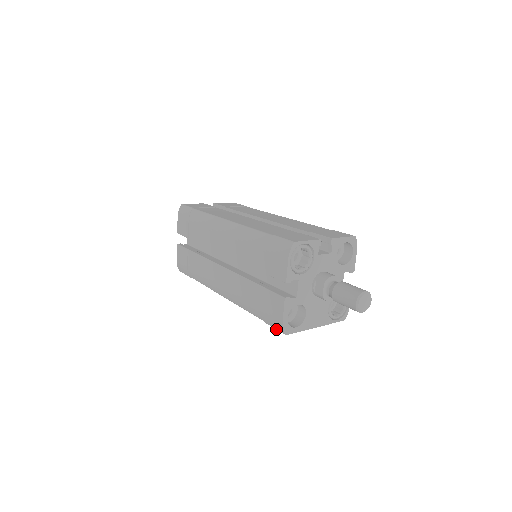
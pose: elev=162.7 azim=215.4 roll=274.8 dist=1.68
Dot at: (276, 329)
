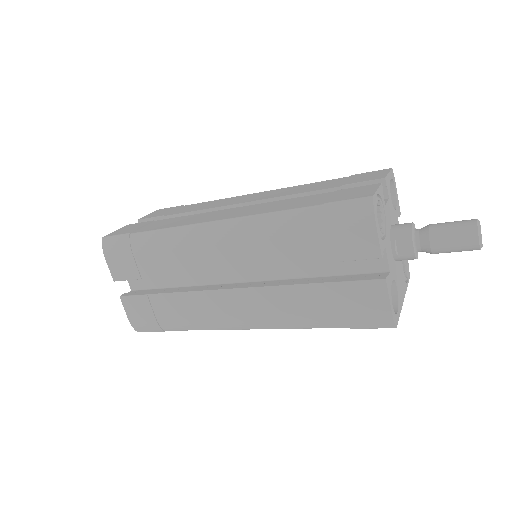
Dot at: (375, 328)
